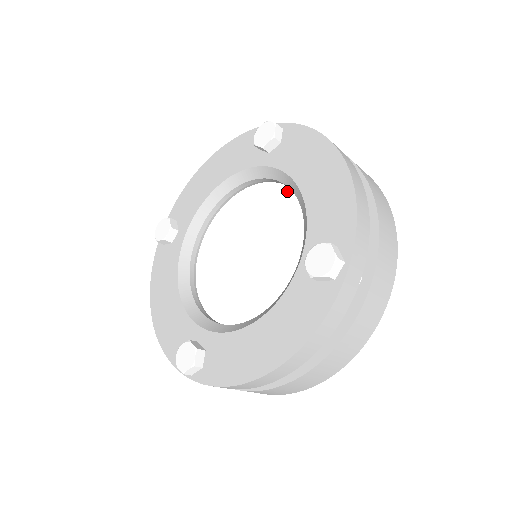
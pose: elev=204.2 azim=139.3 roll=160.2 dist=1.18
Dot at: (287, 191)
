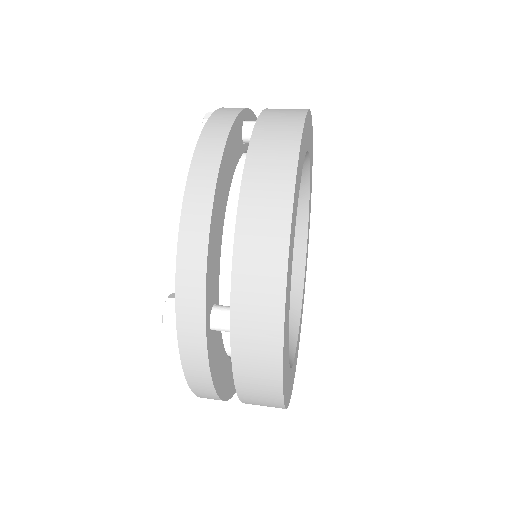
Dot at: occluded
